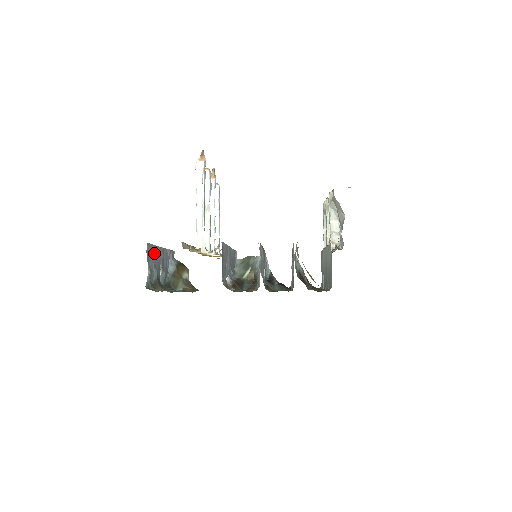
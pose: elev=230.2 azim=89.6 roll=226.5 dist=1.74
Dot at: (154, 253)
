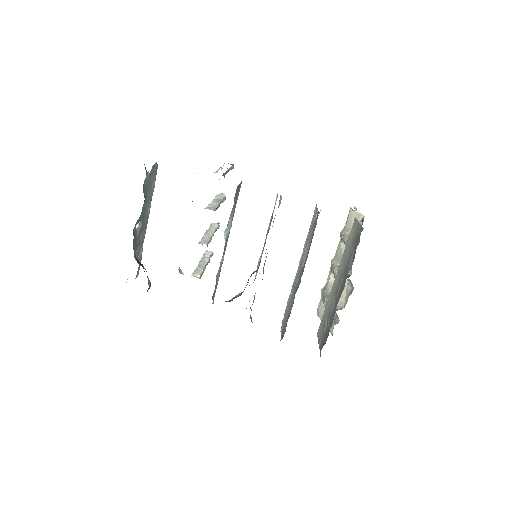
Dot at: (150, 193)
